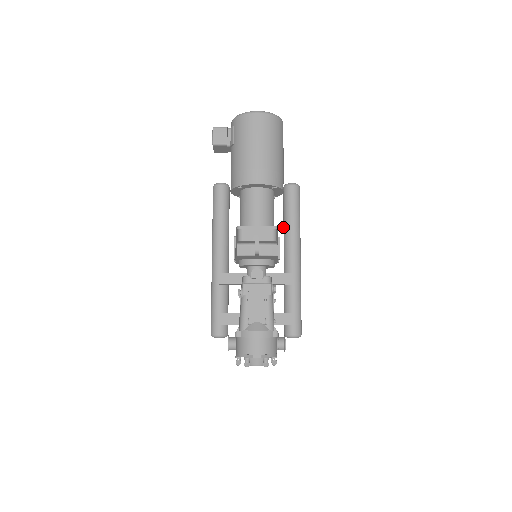
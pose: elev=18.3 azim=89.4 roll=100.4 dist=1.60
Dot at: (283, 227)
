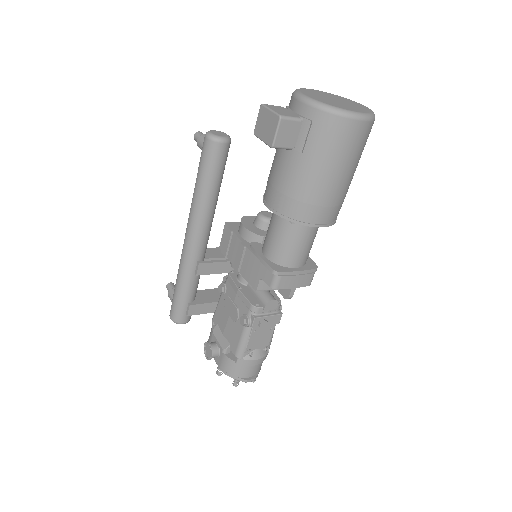
Dot at: occluded
